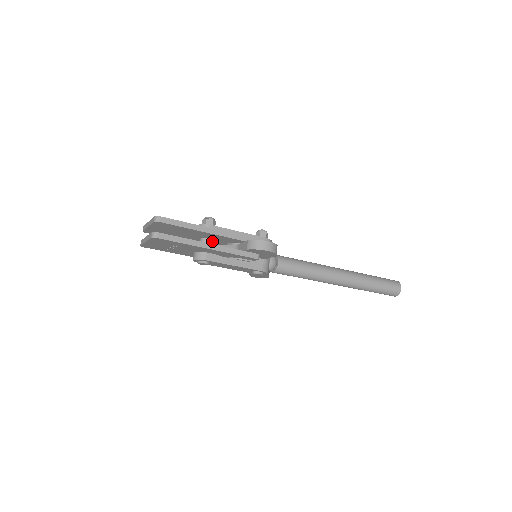
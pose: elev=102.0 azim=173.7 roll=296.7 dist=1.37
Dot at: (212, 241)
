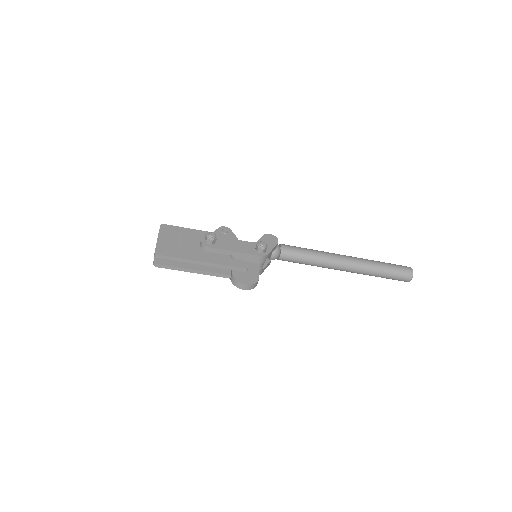
Dot at: occluded
